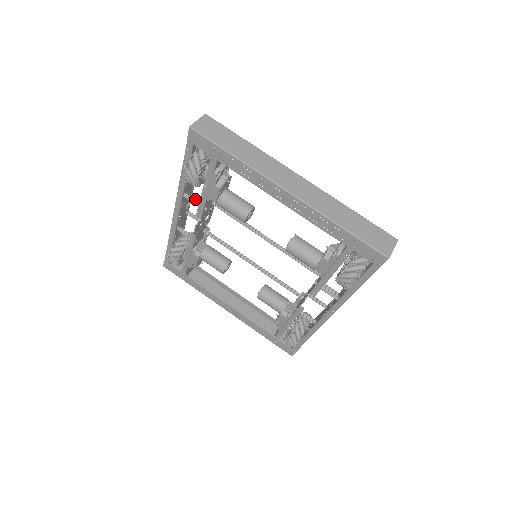
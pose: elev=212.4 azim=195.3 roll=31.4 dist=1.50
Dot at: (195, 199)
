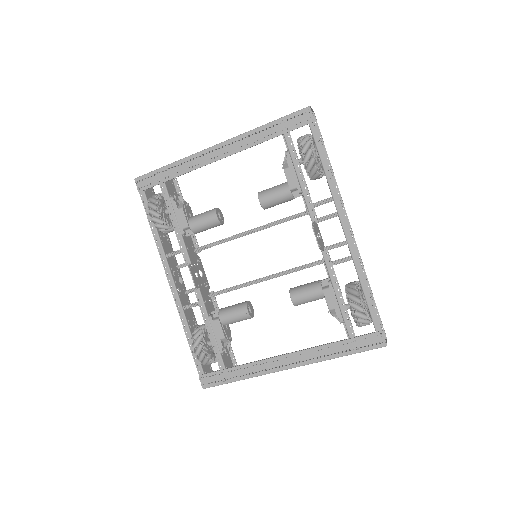
Dot at: (177, 251)
